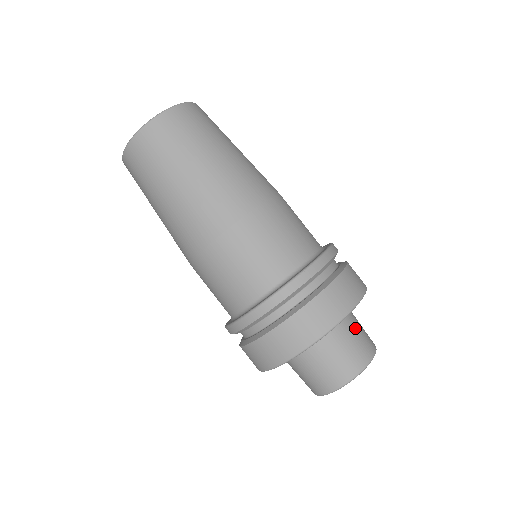
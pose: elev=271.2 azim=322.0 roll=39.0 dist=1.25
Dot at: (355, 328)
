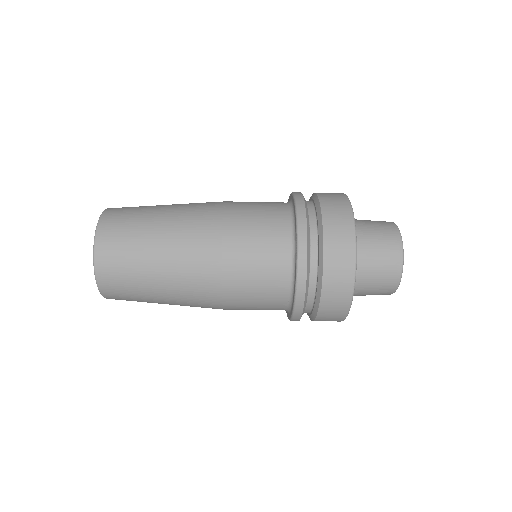
Dot at: (371, 253)
